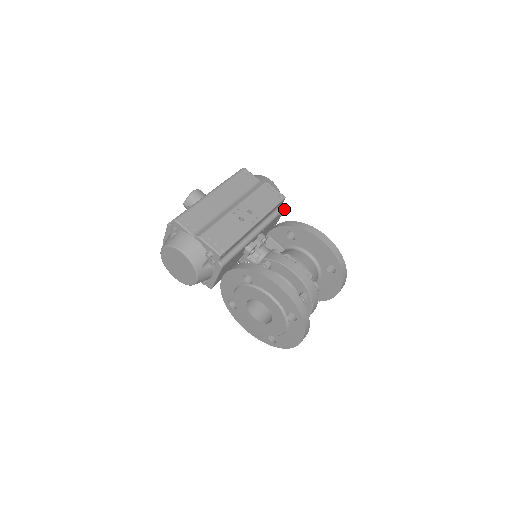
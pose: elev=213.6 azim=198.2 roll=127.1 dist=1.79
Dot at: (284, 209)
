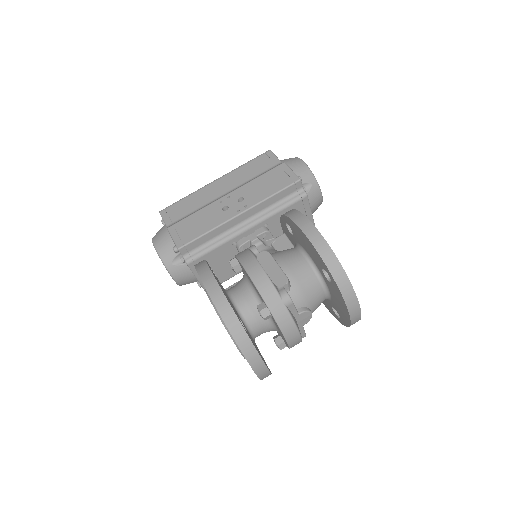
Dot at: (304, 196)
